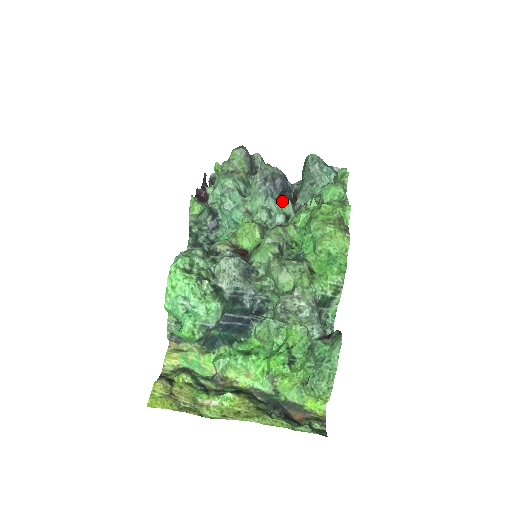
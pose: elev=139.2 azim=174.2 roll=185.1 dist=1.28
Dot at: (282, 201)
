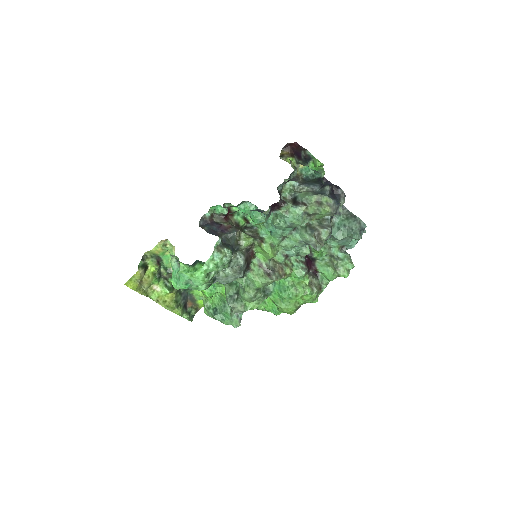
Dot at: occluded
